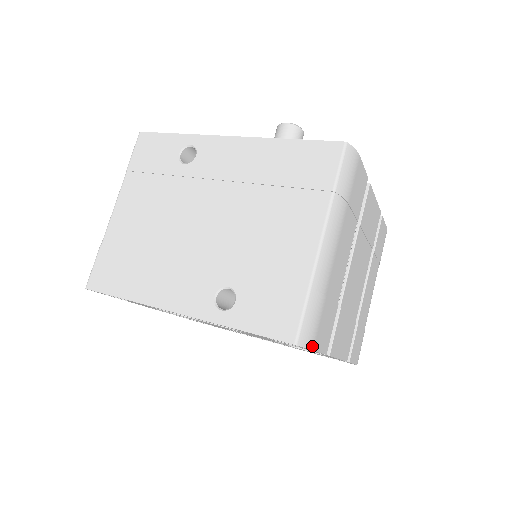
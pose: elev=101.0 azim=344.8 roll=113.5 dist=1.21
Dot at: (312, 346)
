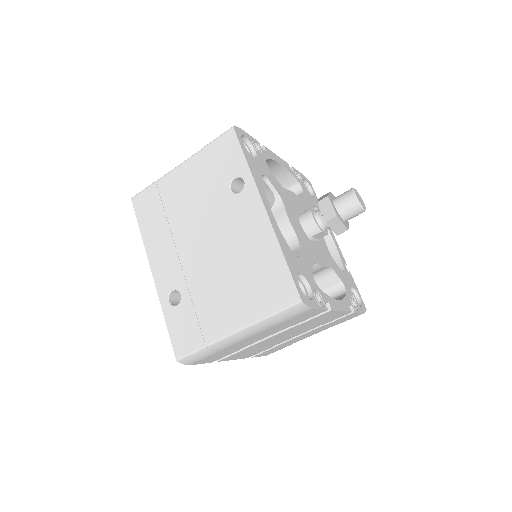
Dot at: (191, 364)
